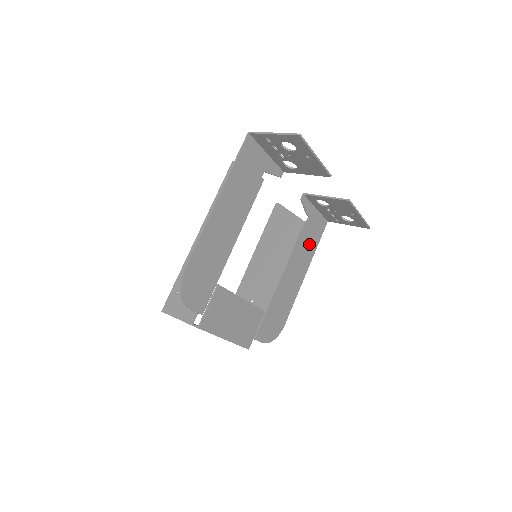
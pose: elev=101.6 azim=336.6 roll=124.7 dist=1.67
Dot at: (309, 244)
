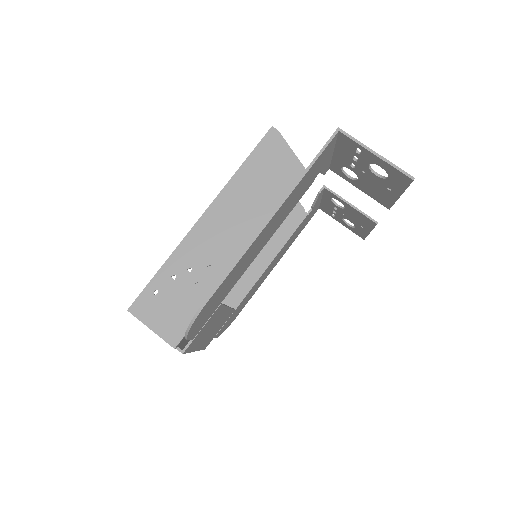
Dot at: (296, 234)
